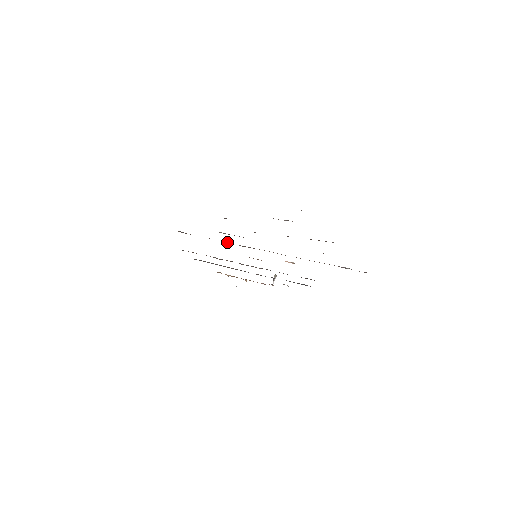
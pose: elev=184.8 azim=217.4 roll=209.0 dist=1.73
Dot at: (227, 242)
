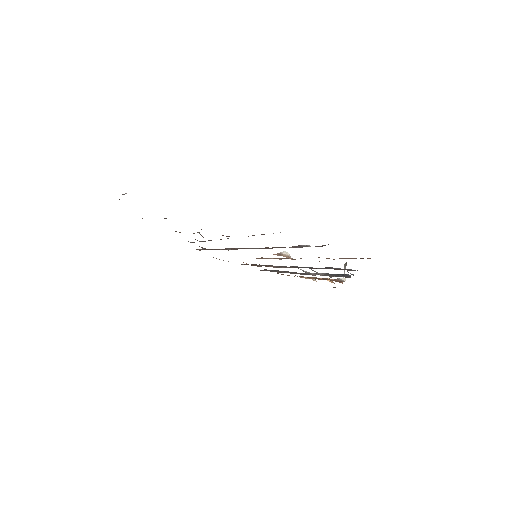
Dot at: (221, 249)
